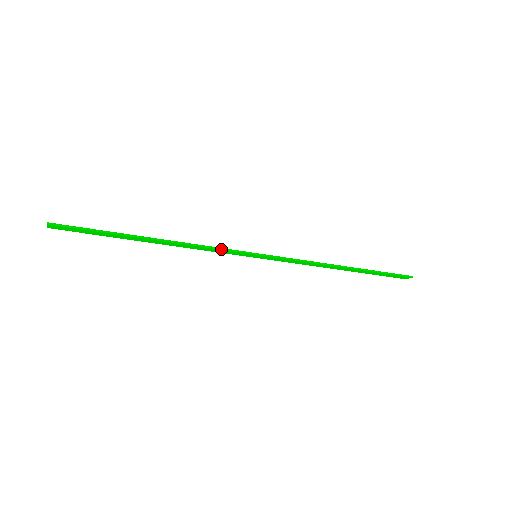
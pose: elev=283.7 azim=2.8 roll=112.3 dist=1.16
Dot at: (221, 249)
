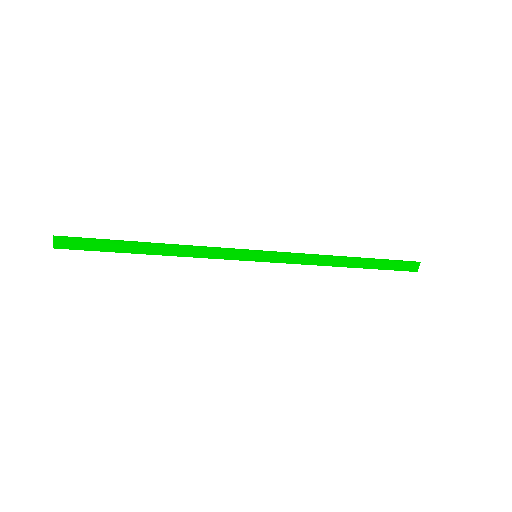
Dot at: (219, 248)
